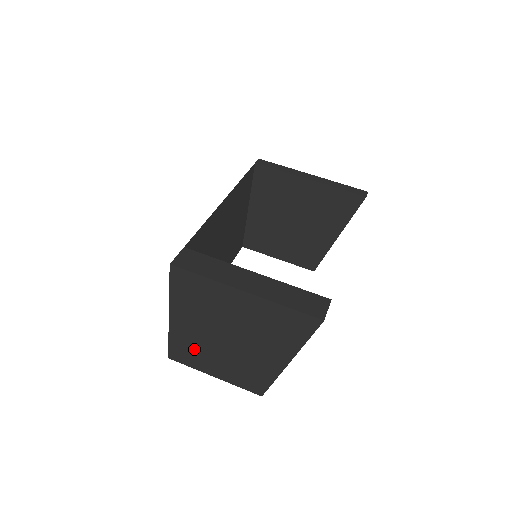
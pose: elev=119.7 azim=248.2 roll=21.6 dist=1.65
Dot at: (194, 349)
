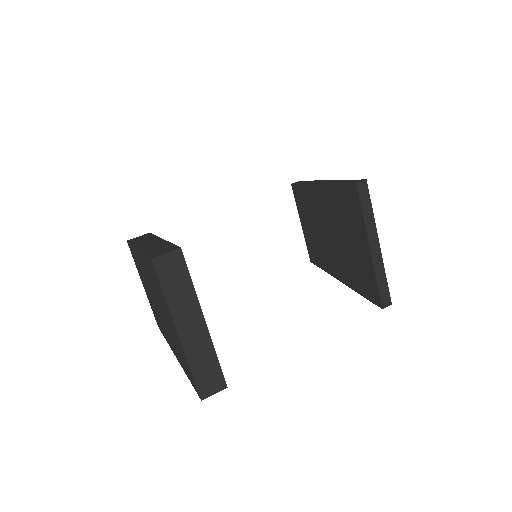
Dot at: (141, 270)
